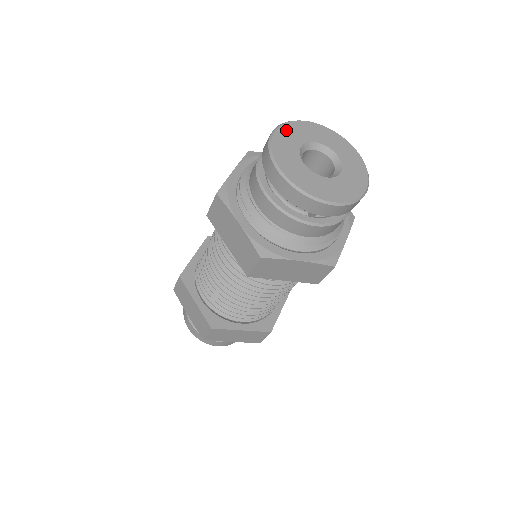
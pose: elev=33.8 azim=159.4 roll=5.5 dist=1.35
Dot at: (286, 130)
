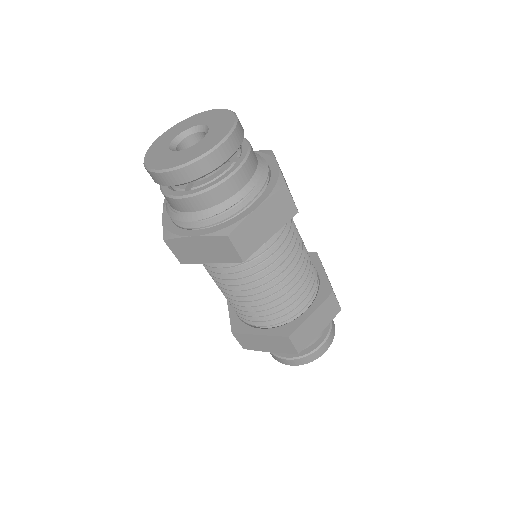
Dot at: (176, 127)
